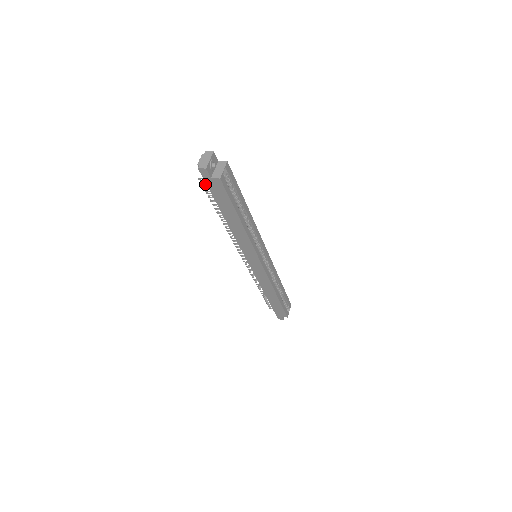
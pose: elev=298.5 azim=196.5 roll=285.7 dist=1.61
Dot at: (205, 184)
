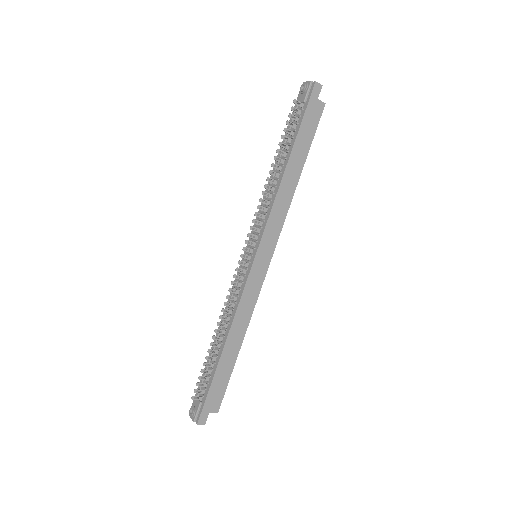
Dot at: occluded
